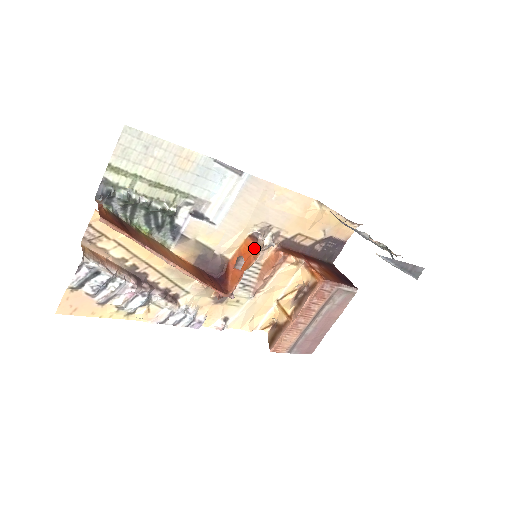
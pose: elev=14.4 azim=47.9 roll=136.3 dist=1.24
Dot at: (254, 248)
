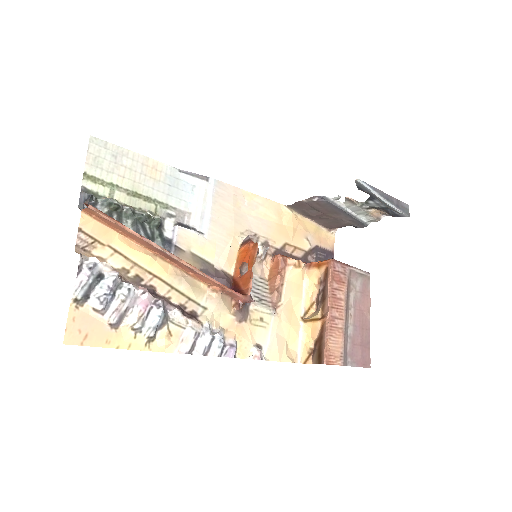
Dot at: (250, 246)
